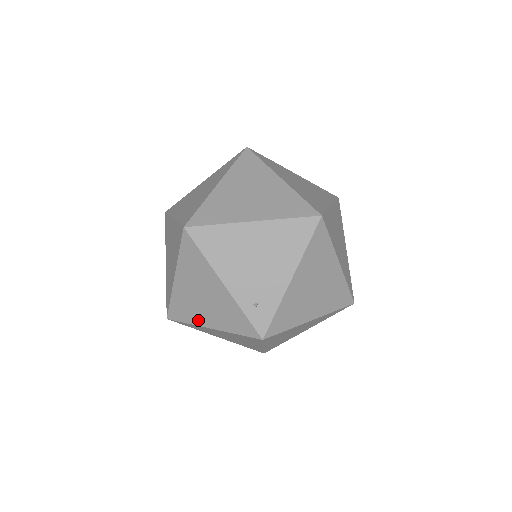
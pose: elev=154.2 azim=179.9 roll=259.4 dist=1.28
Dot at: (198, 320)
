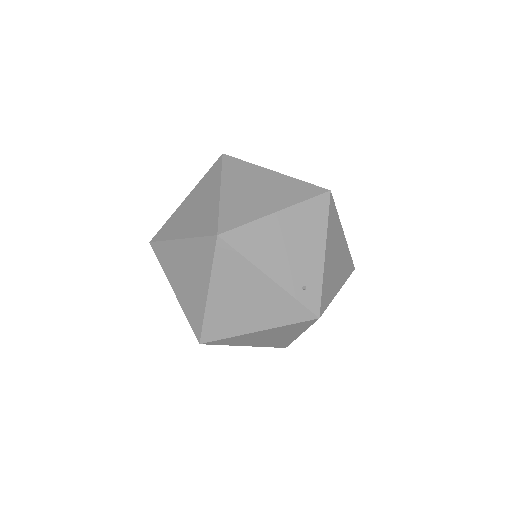
Dot at: (241, 329)
